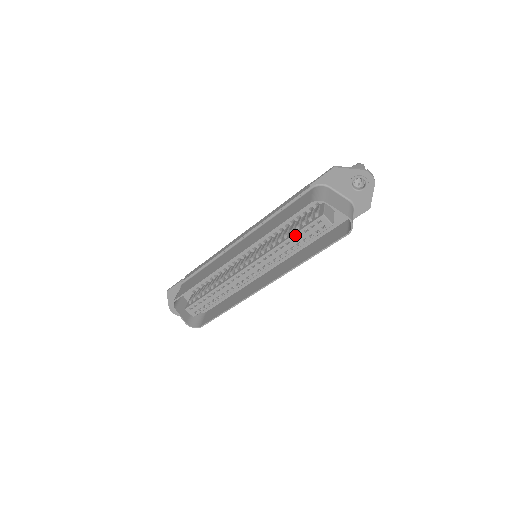
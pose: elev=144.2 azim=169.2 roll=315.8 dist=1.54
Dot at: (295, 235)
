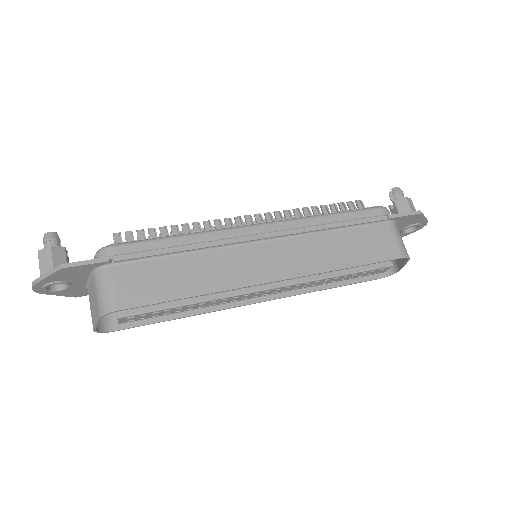
Dot at: (352, 274)
